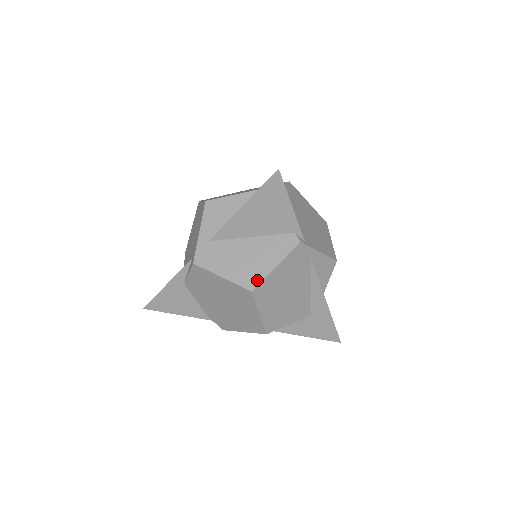
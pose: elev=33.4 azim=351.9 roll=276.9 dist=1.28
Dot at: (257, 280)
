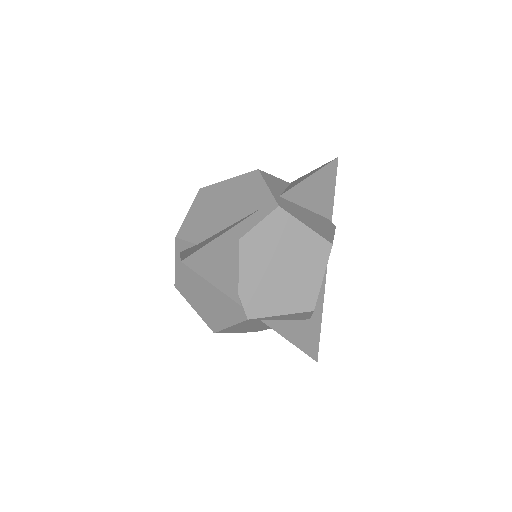
Dot at: (330, 238)
